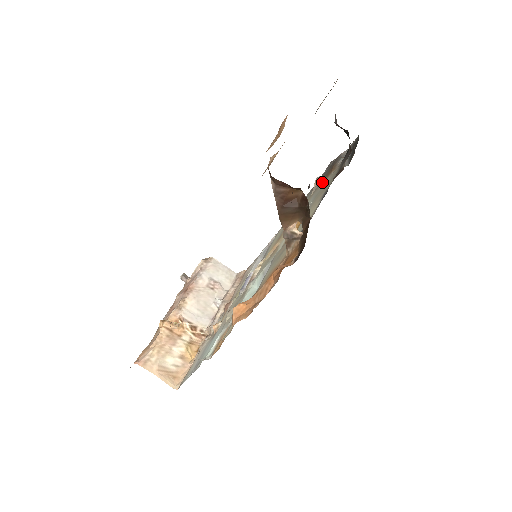
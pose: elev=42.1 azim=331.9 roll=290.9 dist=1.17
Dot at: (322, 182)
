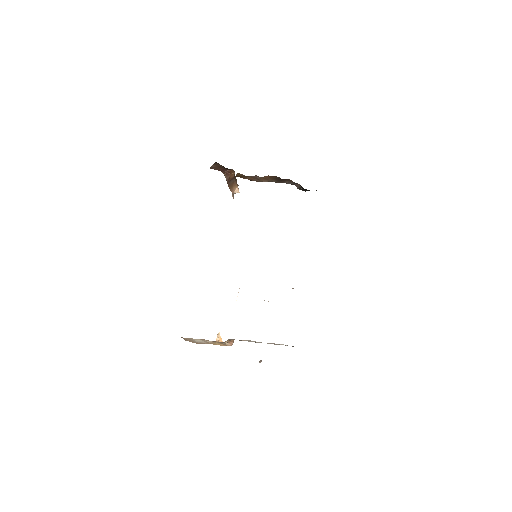
Dot at: occluded
